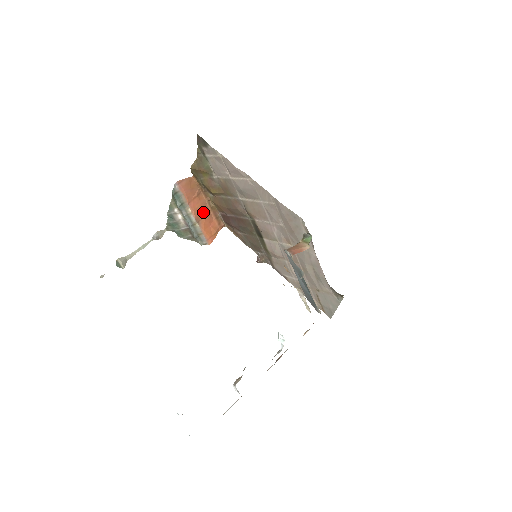
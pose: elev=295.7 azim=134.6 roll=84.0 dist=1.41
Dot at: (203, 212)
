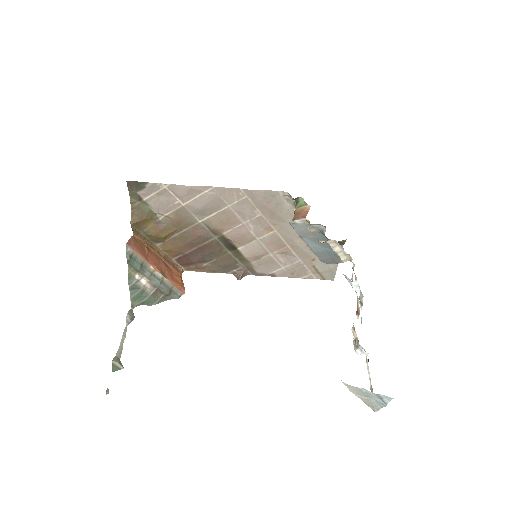
Dot at: (161, 265)
